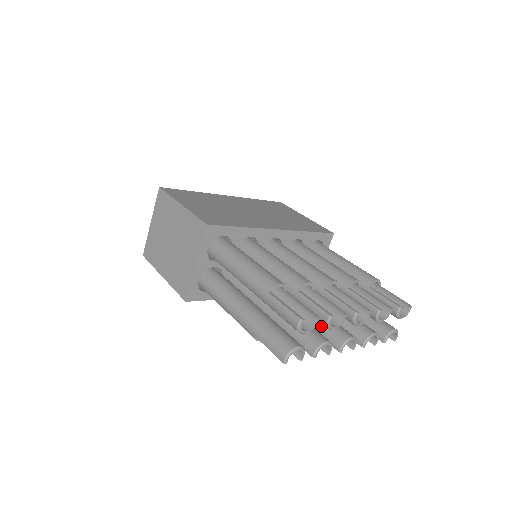
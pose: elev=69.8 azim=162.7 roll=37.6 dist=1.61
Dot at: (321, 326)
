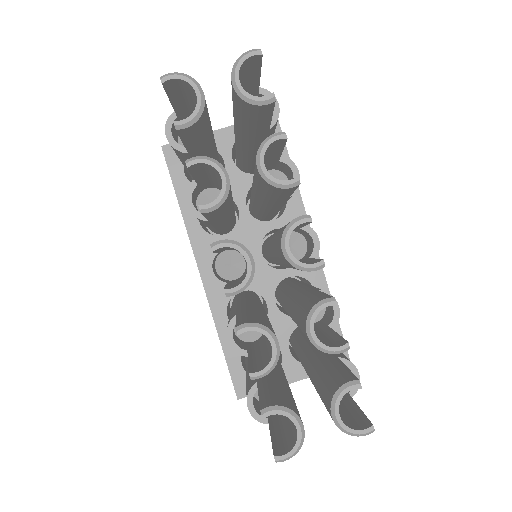
Dot at: occluded
